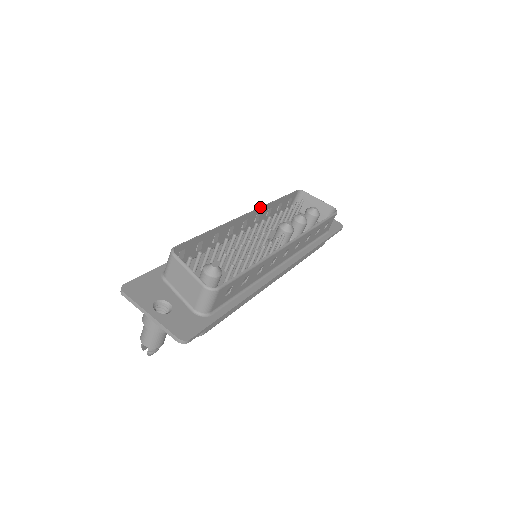
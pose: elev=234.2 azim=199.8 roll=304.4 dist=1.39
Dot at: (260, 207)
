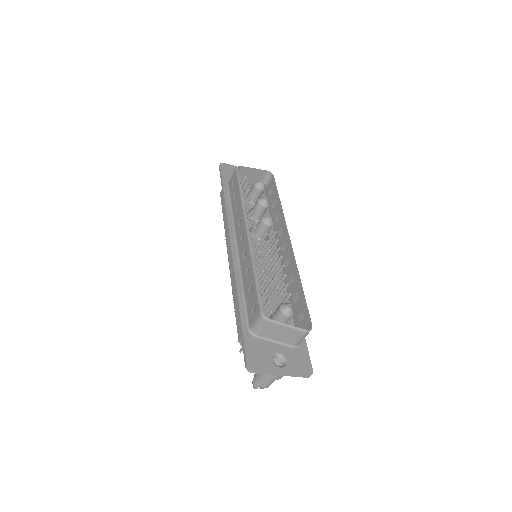
Dot at: (245, 215)
